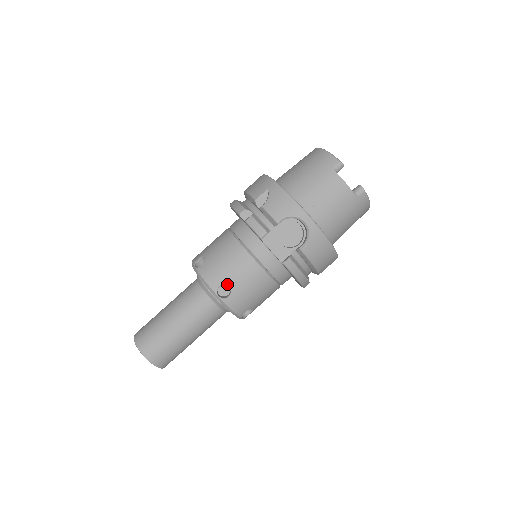
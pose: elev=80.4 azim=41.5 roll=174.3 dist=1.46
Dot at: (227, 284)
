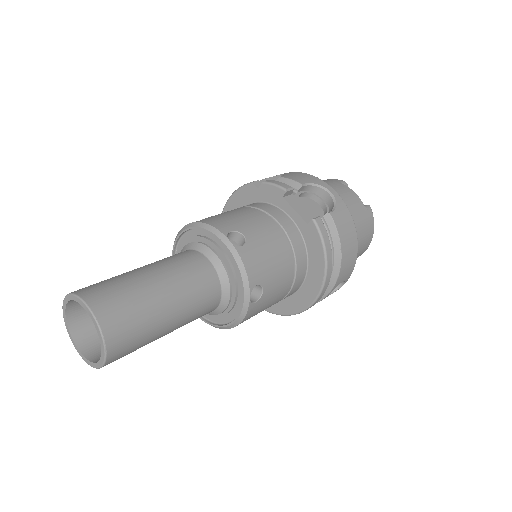
Dot at: (241, 232)
